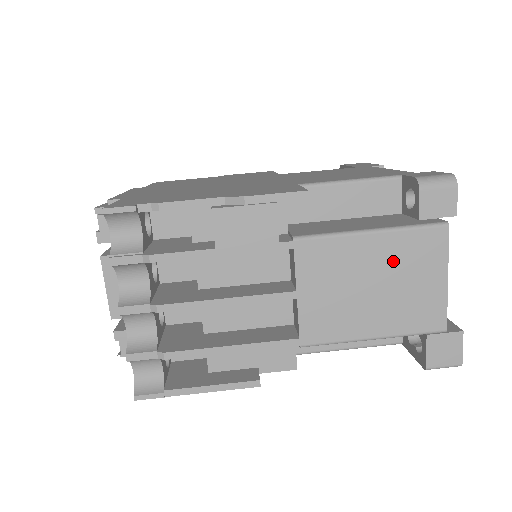
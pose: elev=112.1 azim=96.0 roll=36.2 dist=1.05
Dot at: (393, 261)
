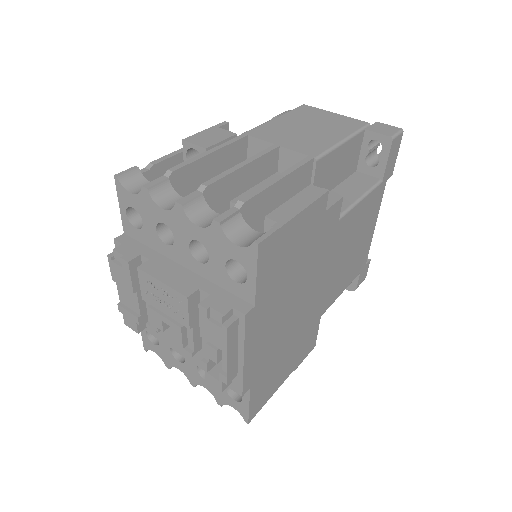
Dot at: (301, 119)
